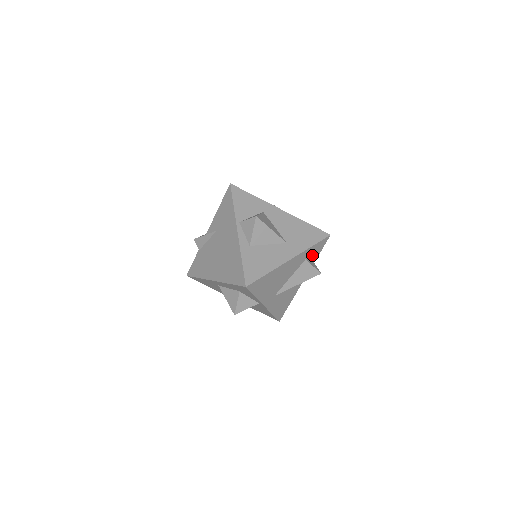
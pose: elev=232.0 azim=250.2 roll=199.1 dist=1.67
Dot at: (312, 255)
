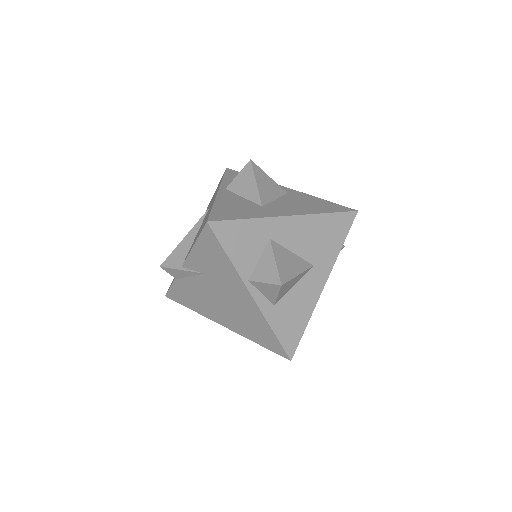
Dot at: occluded
